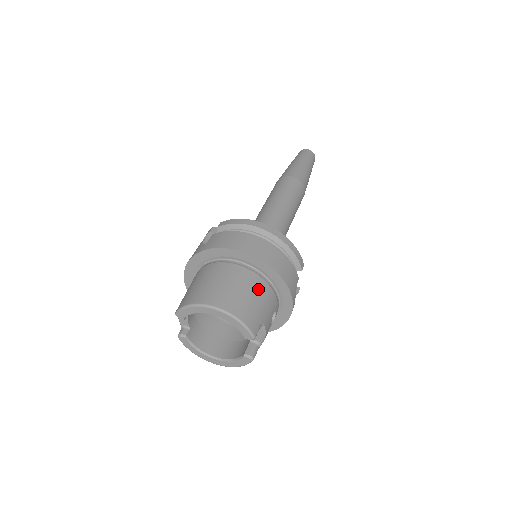
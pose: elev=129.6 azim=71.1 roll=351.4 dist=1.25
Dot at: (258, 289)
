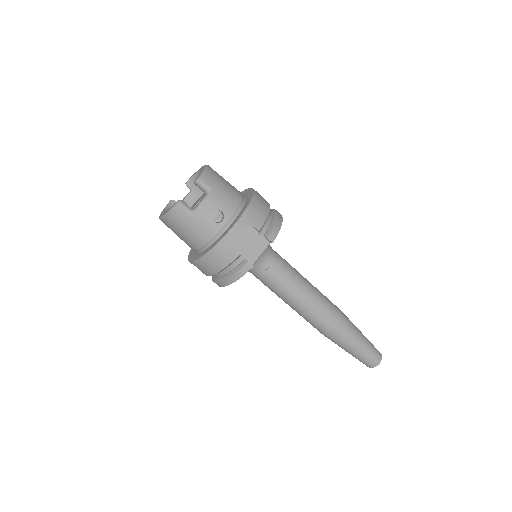
Dot at: (233, 192)
